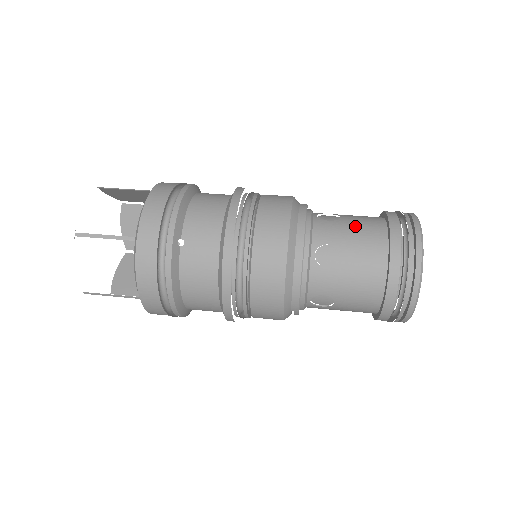
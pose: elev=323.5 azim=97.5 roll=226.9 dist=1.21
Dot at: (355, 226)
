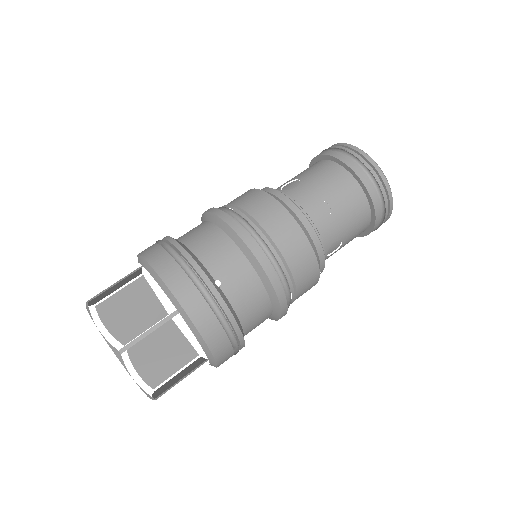
Dot at: (317, 177)
